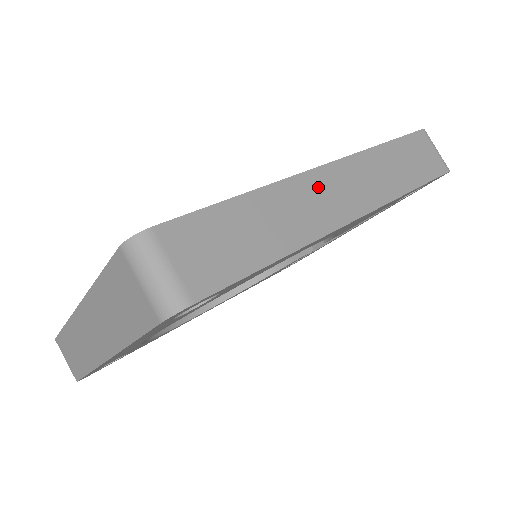
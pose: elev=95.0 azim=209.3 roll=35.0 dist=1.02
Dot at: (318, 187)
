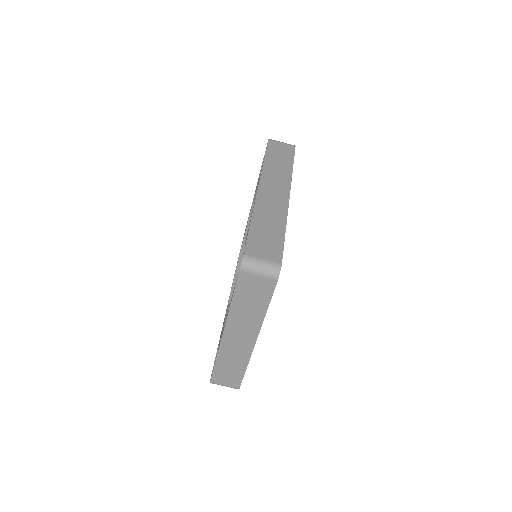
Dot at: (266, 196)
